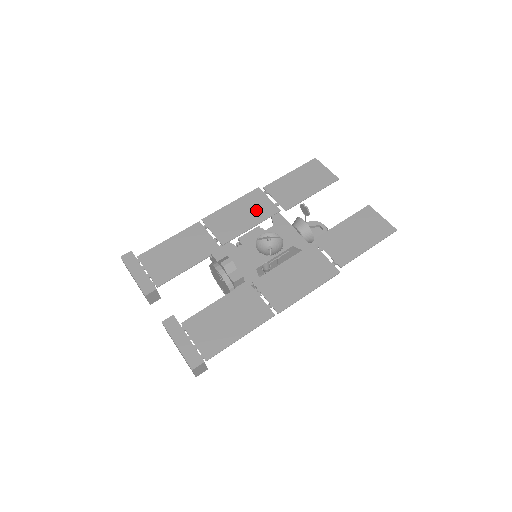
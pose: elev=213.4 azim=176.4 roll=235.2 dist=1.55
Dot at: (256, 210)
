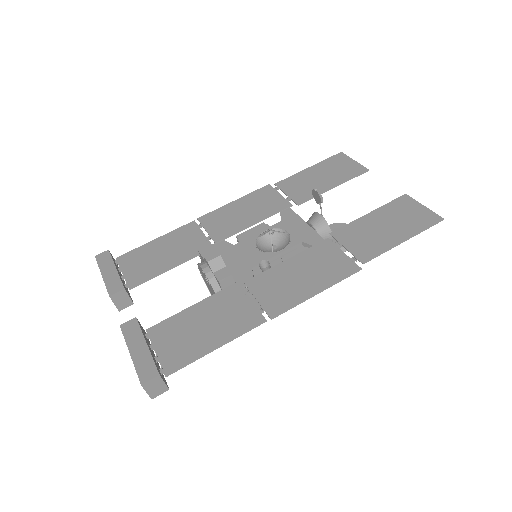
Dot at: (262, 206)
